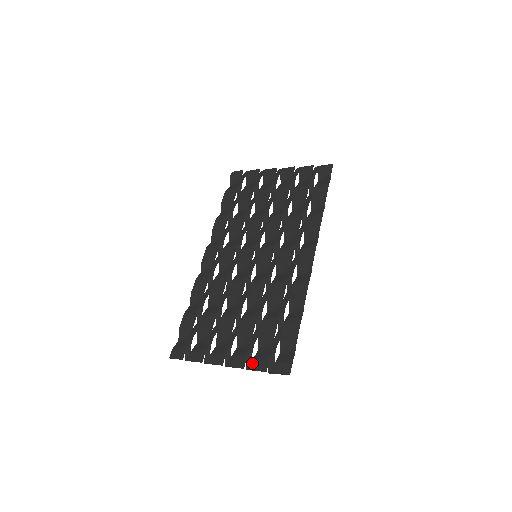
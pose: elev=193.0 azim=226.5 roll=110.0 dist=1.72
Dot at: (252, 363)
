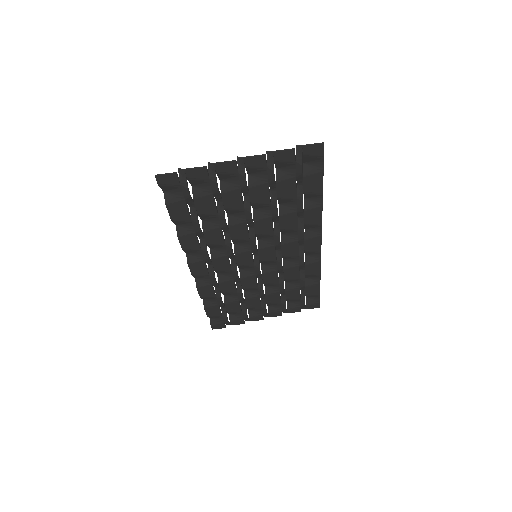
Dot at: (287, 311)
